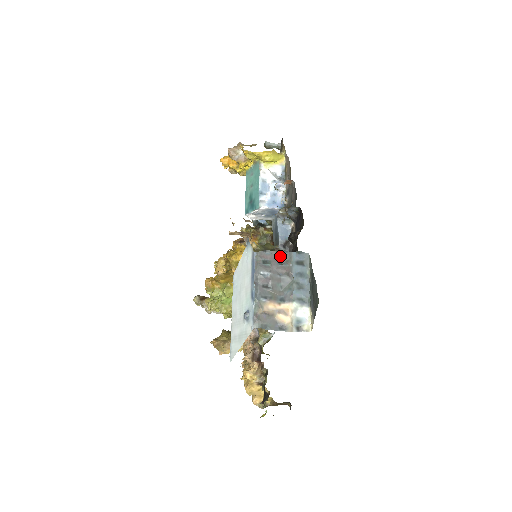
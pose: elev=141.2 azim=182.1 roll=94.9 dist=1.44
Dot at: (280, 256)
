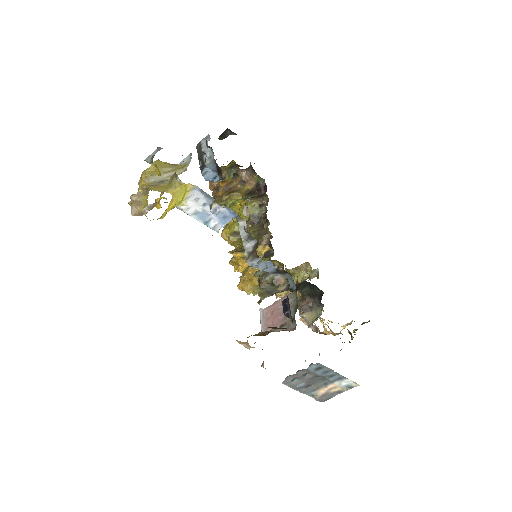
Dot at: (300, 373)
